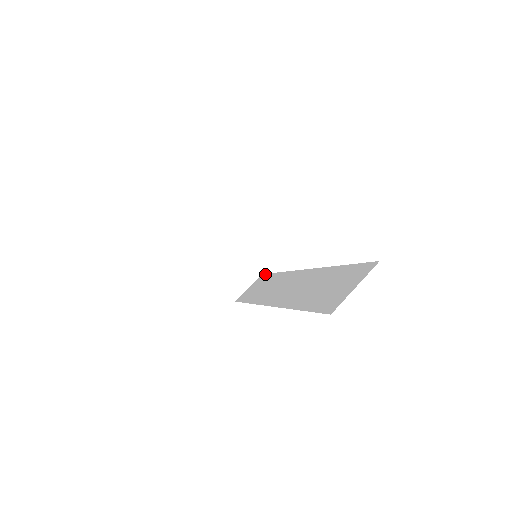
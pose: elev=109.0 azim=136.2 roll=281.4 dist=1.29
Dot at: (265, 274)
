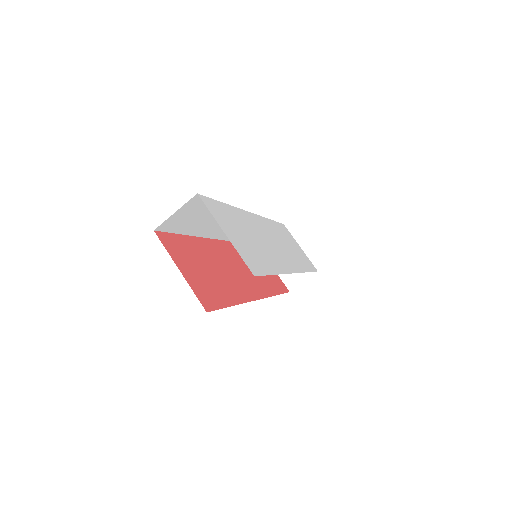
Dot at: occluded
